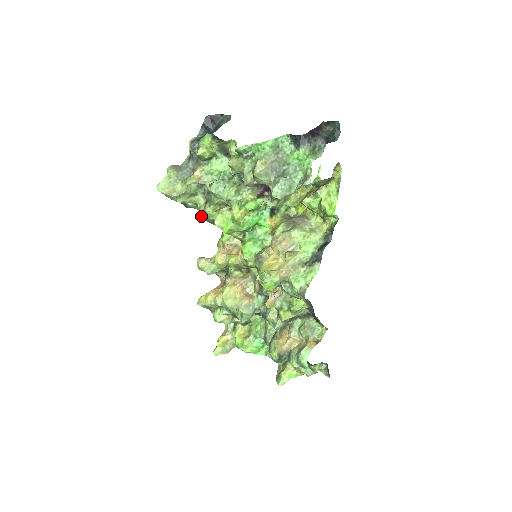
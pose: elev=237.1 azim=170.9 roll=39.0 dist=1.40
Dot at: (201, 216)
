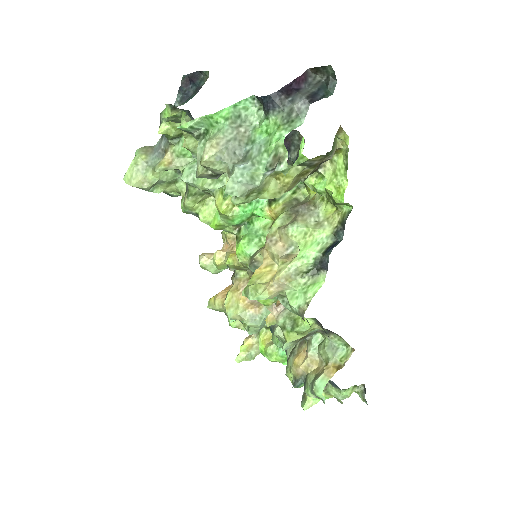
Dot at: (182, 209)
